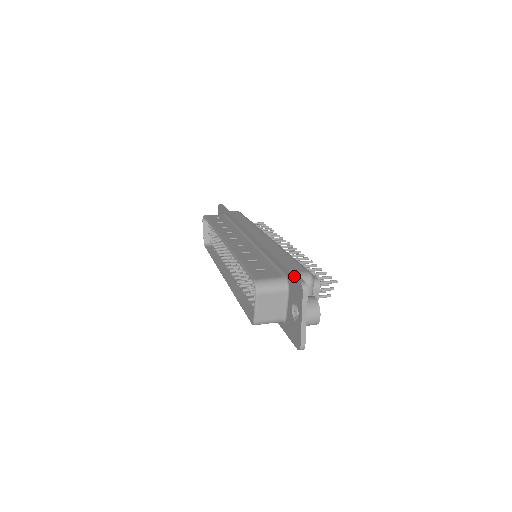
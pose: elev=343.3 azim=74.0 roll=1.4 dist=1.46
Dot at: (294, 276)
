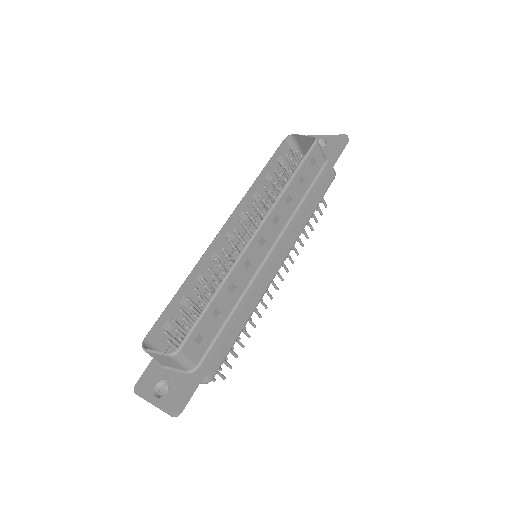
Dot at: occluded
